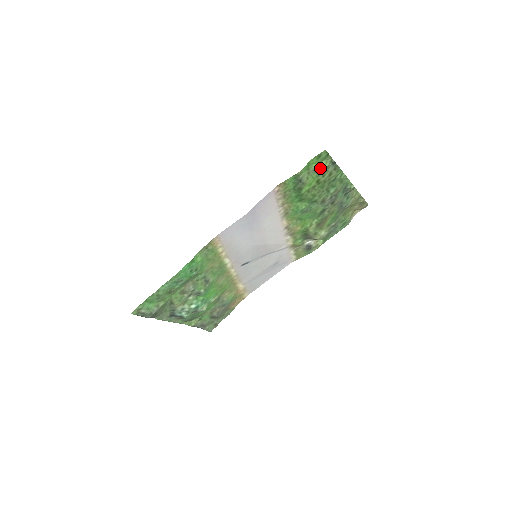
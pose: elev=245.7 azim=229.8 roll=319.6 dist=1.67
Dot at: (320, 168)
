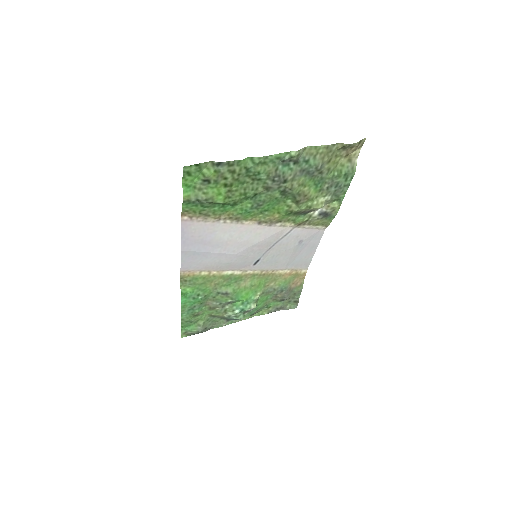
Dot at: (208, 178)
